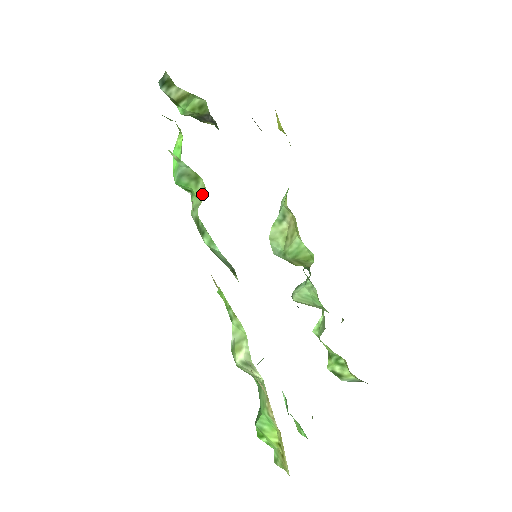
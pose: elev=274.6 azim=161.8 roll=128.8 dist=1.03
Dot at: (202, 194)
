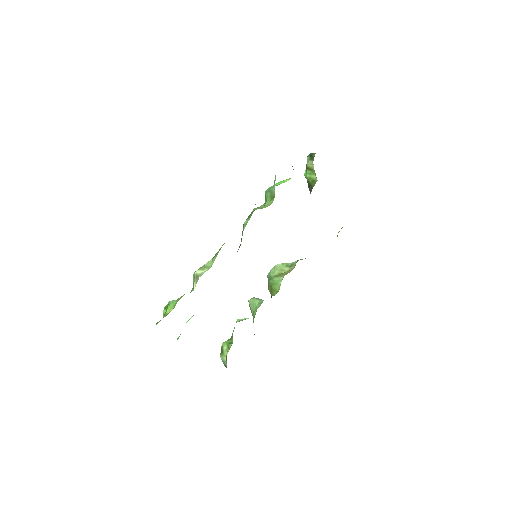
Dot at: (267, 206)
